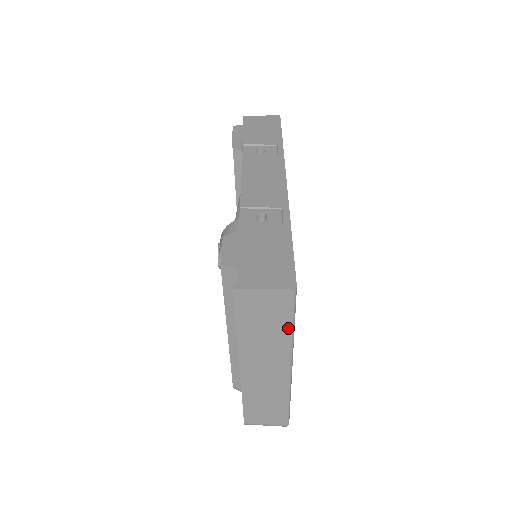
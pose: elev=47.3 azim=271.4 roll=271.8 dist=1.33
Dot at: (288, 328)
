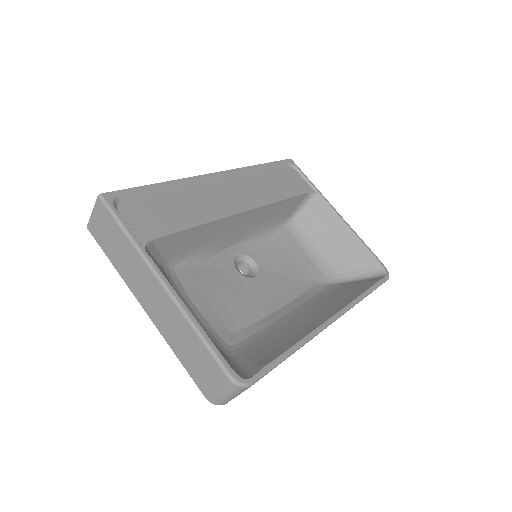
Dot at: (123, 235)
